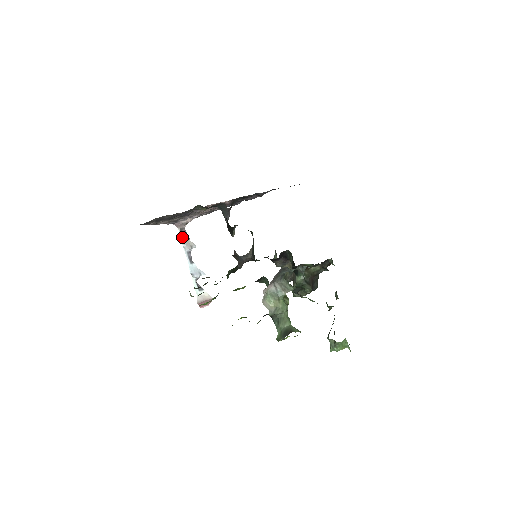
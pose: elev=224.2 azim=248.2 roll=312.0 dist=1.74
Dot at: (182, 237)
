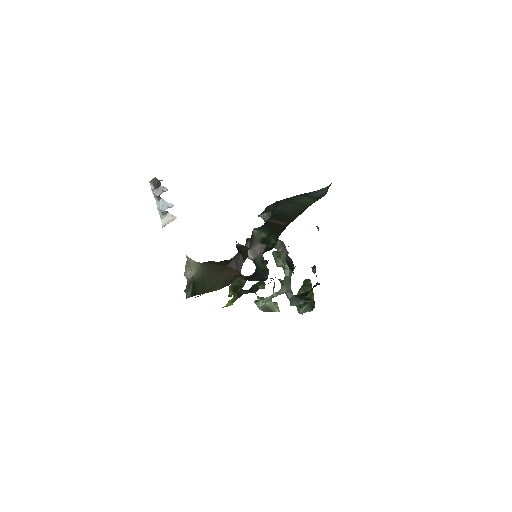
Dot at: (153, 187)
